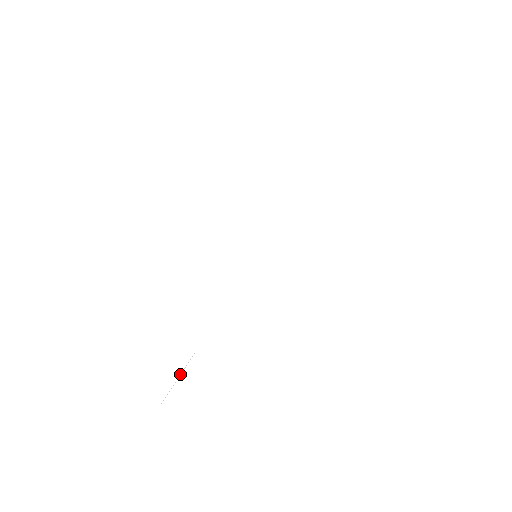
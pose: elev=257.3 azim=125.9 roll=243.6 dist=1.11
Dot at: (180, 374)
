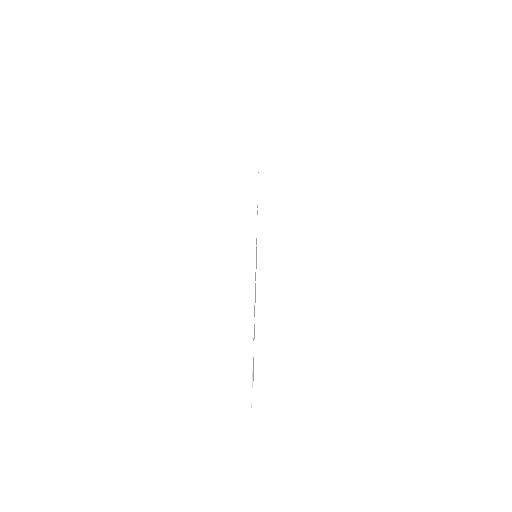
Dot at: (252, 382)
